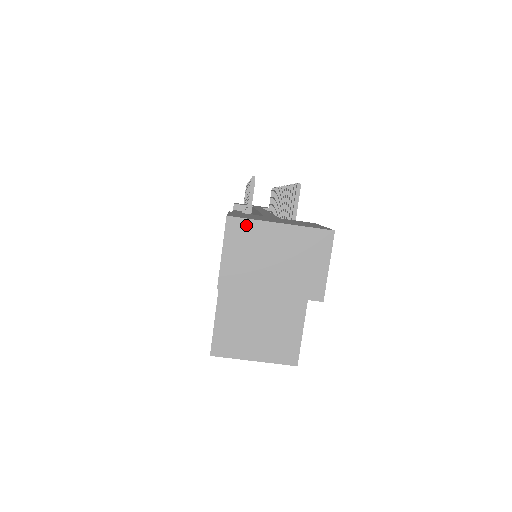
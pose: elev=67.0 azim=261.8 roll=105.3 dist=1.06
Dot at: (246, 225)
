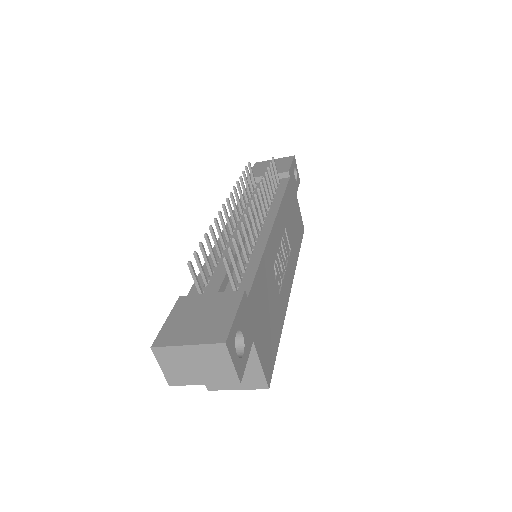
Dot at: (165, 350)
